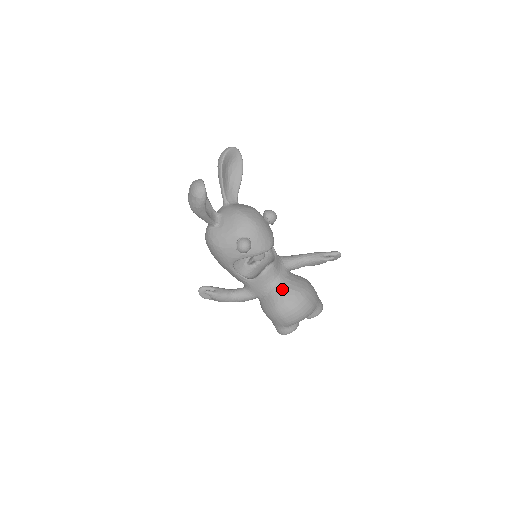
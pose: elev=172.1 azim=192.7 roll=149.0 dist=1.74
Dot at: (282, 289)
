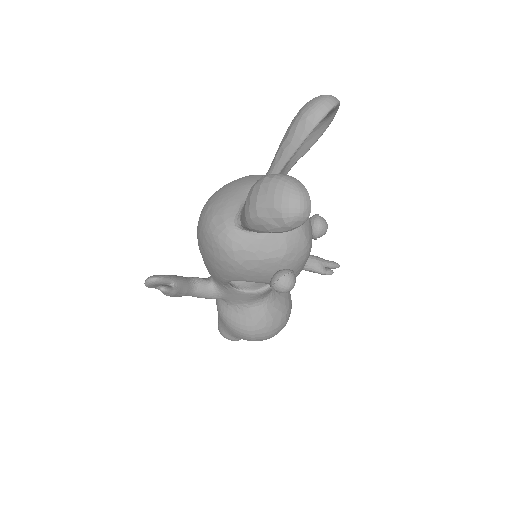
Dot at: (270, 310)
